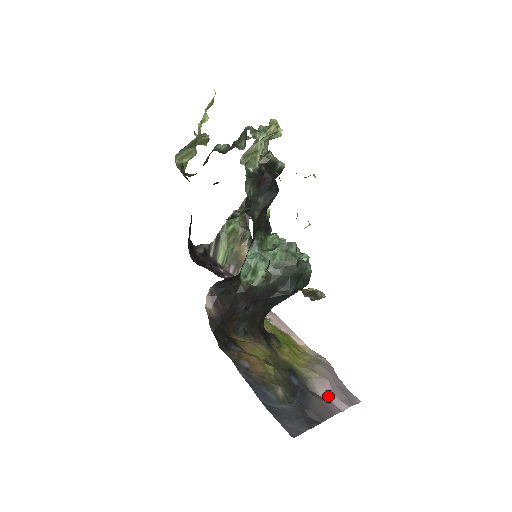
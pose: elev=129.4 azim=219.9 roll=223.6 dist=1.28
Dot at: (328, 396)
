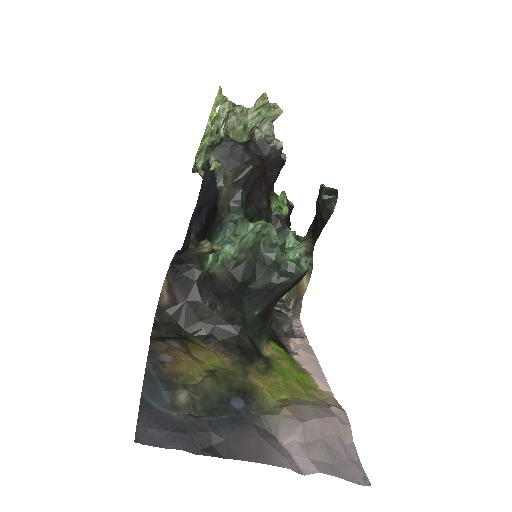
Dot at: (290, 445)
